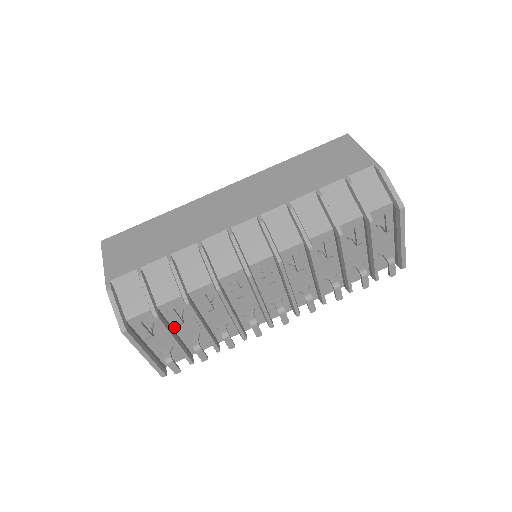
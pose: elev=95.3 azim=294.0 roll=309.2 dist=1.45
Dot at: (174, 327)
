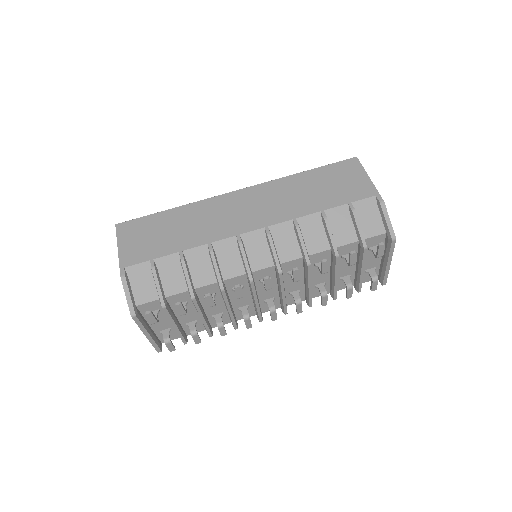
Dot at: (176, 314)
